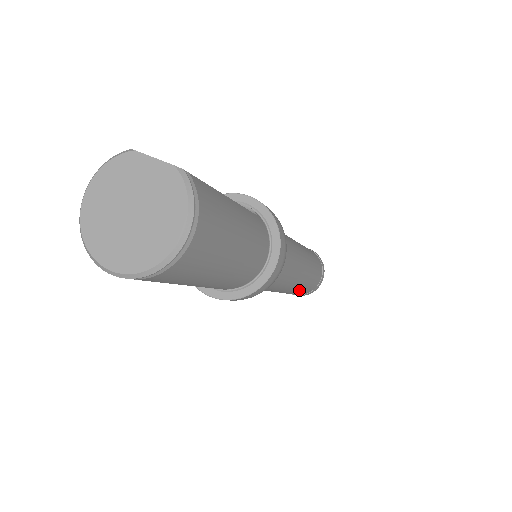
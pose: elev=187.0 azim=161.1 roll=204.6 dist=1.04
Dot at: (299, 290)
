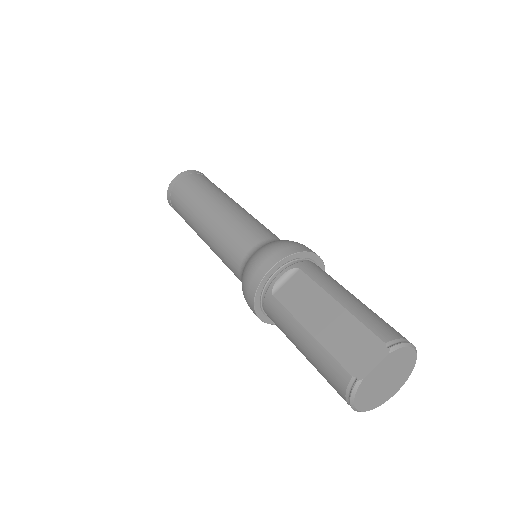
Dot at: occluded
